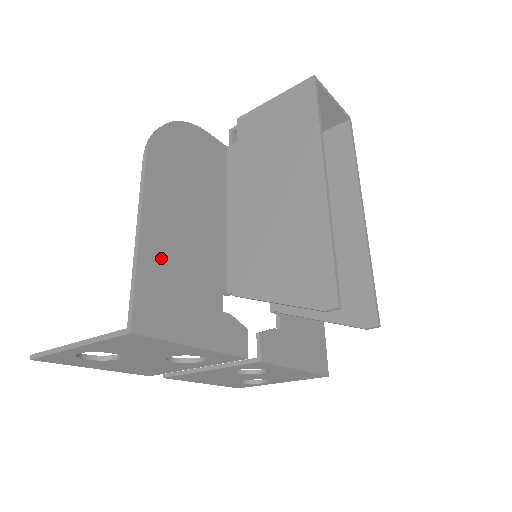
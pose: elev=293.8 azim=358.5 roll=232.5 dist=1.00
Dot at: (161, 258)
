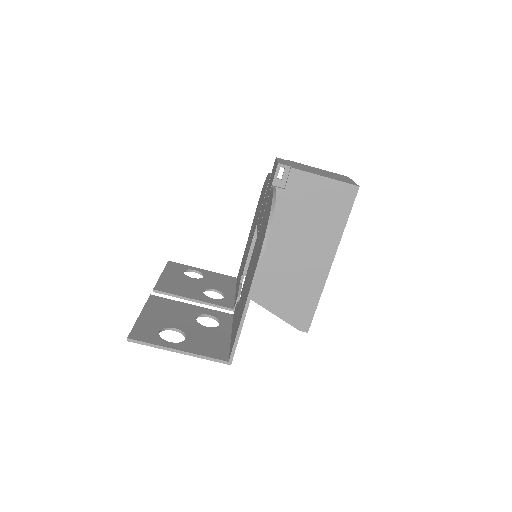
Dot at: occluded
